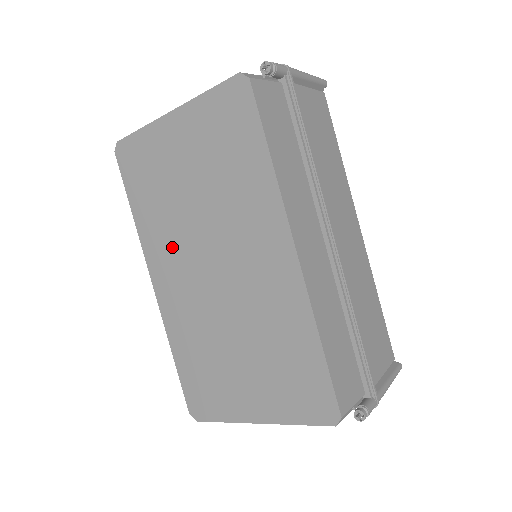
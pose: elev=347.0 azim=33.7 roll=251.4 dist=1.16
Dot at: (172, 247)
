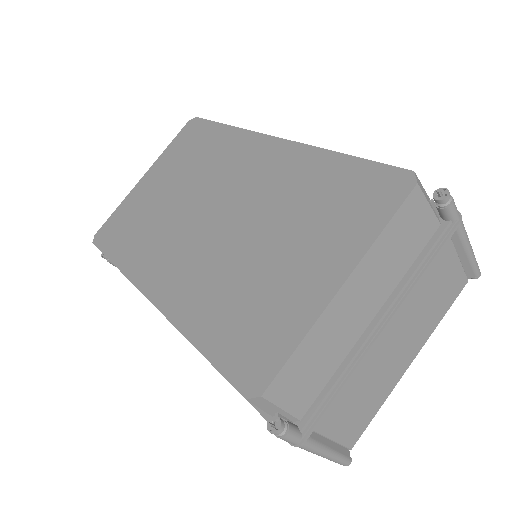
Dot at: (163, 246)
